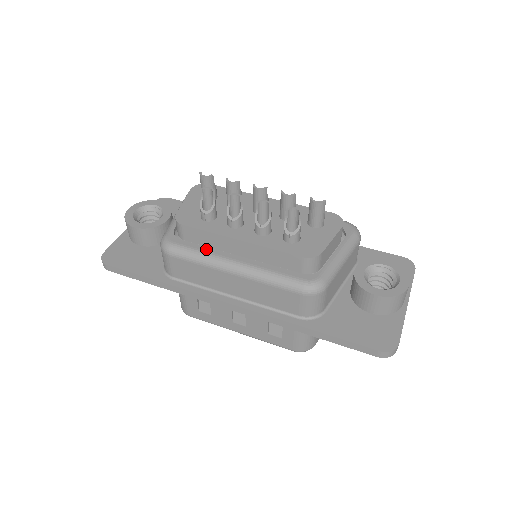
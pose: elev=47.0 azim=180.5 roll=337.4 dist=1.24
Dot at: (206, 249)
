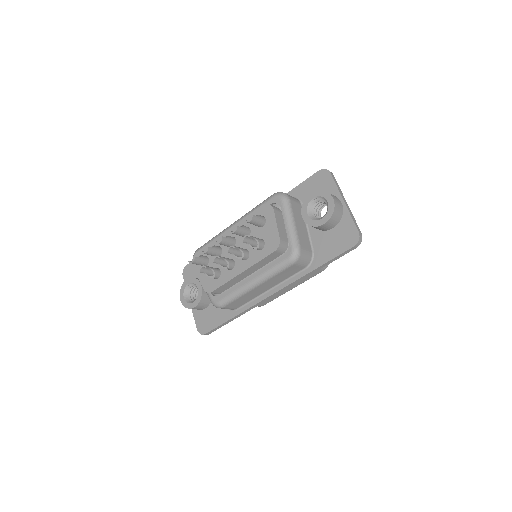
Dot at: (234, 289)
